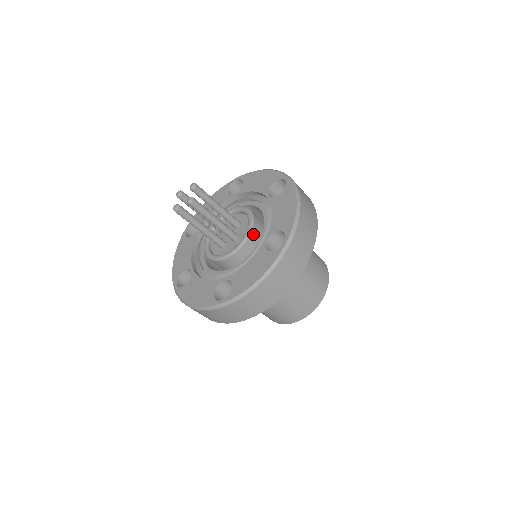
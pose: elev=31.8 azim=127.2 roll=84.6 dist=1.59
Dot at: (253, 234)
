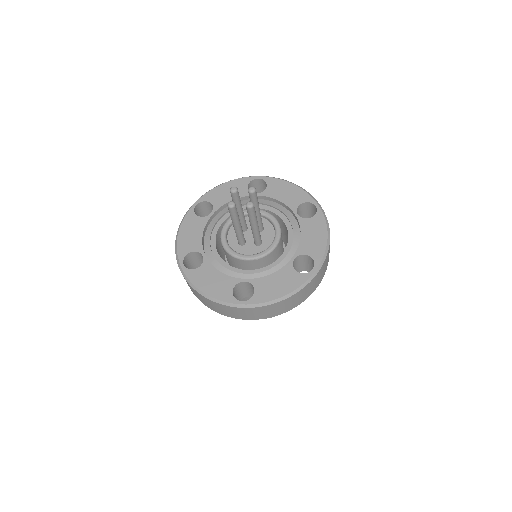
Dot at: (278, 246)
